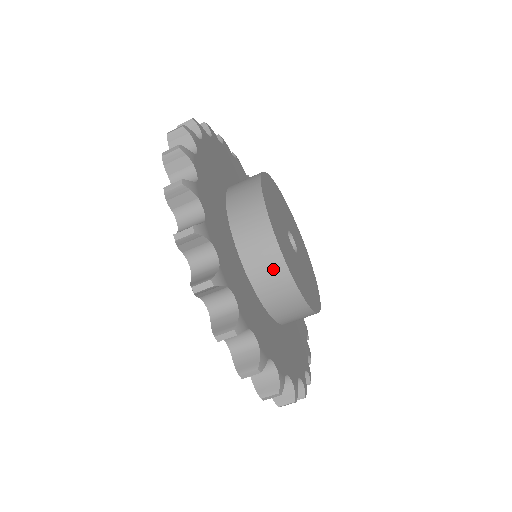
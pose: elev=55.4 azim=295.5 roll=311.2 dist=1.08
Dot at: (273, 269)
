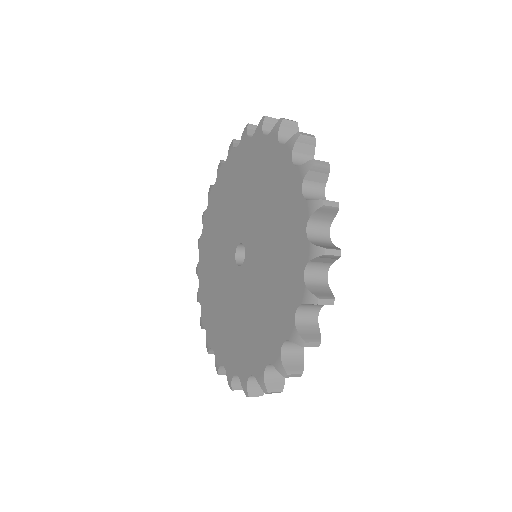
Dot at: occluded
